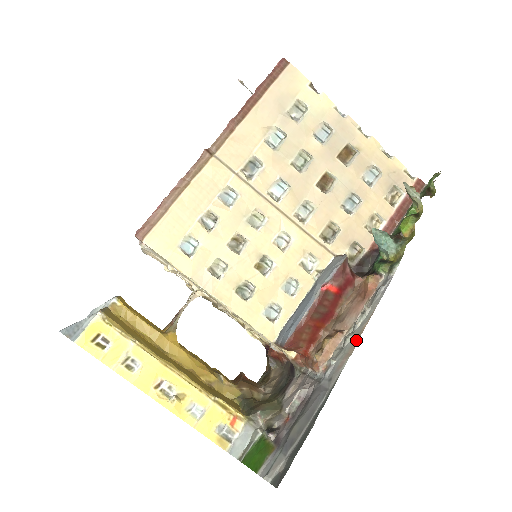
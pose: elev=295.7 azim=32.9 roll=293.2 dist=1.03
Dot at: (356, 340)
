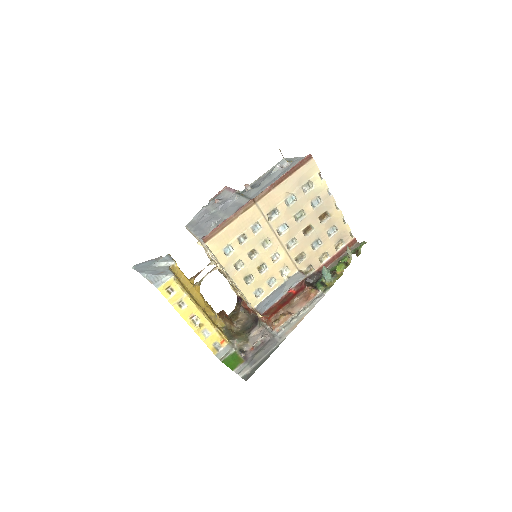
Dot at: (298, 323)
